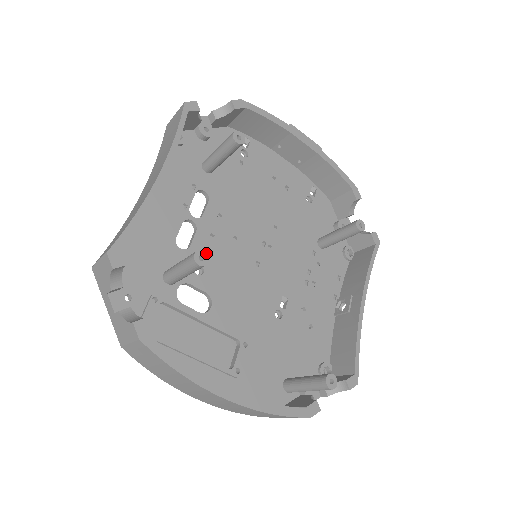
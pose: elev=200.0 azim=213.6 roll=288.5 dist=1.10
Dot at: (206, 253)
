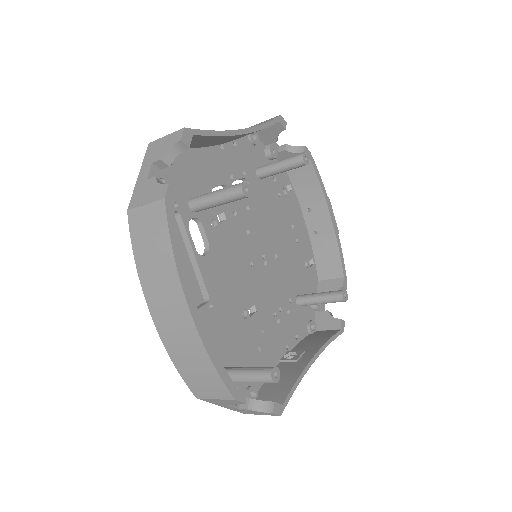
Dot at: occluded
